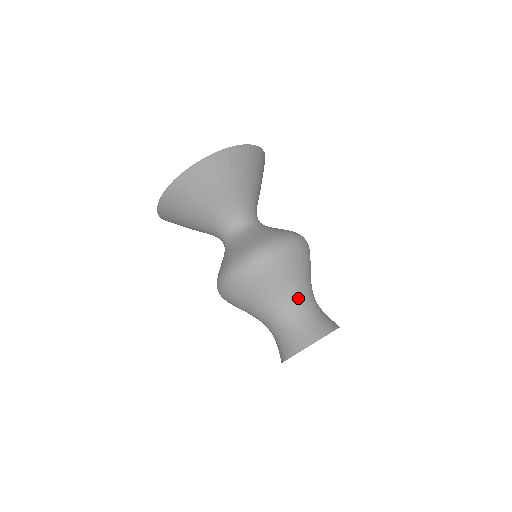
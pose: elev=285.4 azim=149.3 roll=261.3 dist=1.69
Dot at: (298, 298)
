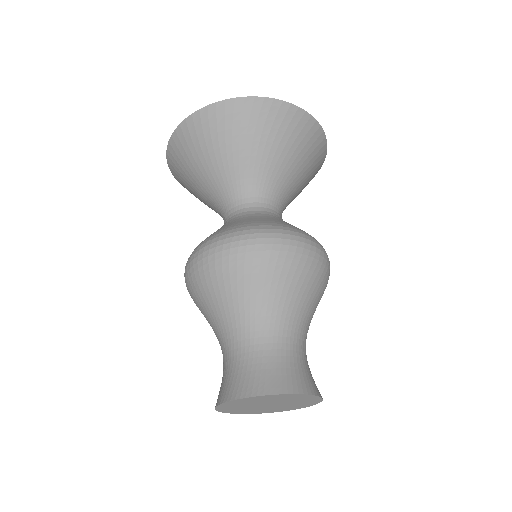
Dot at: (307, 331)
